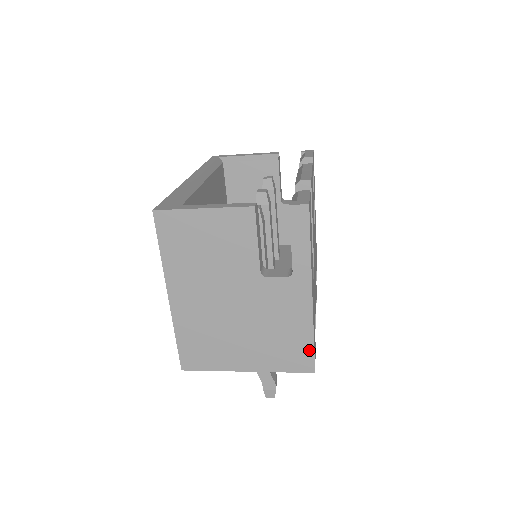
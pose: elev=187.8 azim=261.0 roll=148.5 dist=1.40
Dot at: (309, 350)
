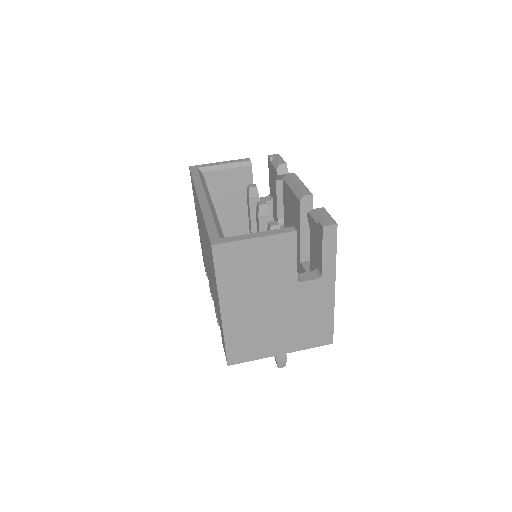
Dot at: (330, 328)
